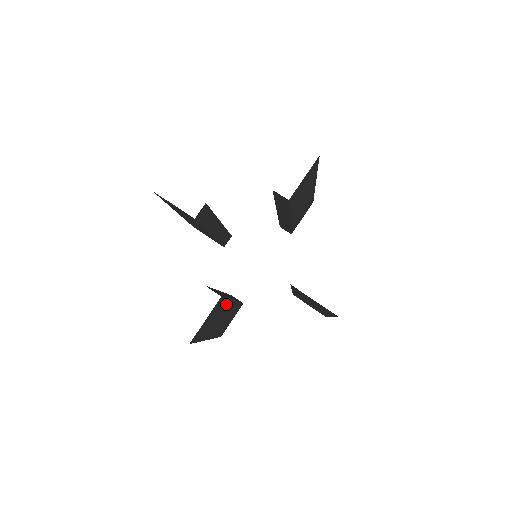
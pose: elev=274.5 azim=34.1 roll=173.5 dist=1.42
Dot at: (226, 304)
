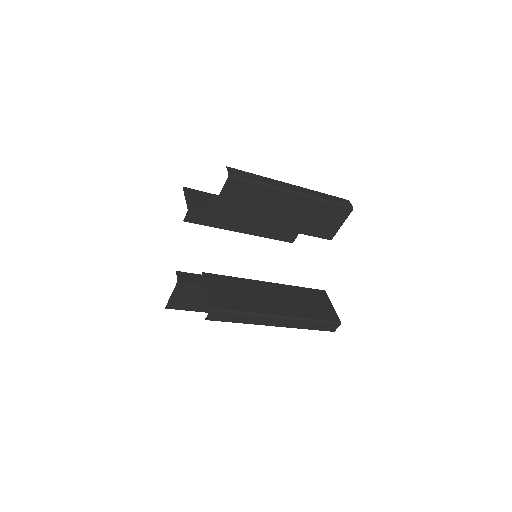
Dot at: (246, 283)
